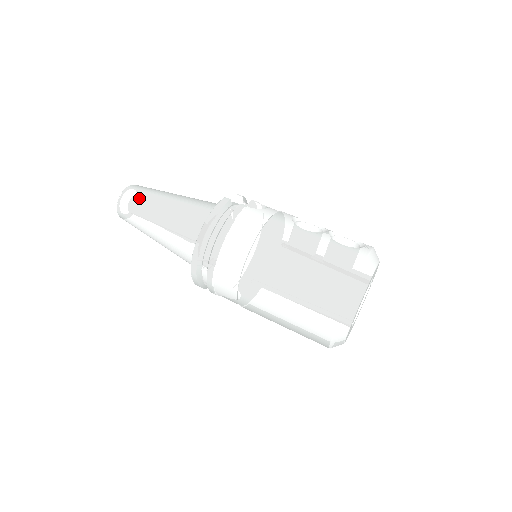
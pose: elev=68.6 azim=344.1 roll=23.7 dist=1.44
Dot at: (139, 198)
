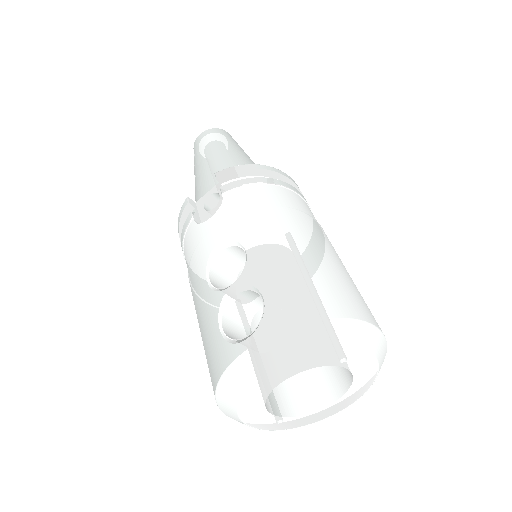
Dot at: occluded
